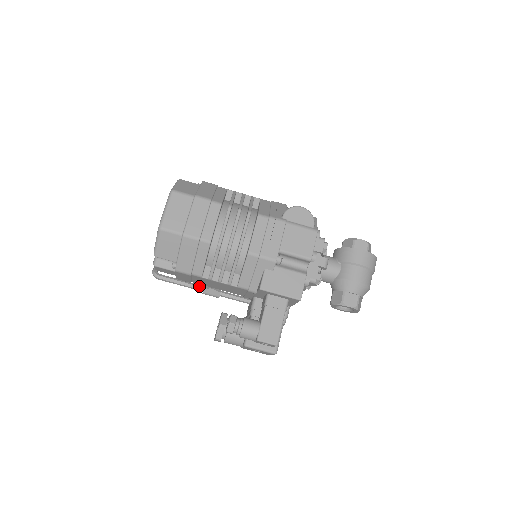
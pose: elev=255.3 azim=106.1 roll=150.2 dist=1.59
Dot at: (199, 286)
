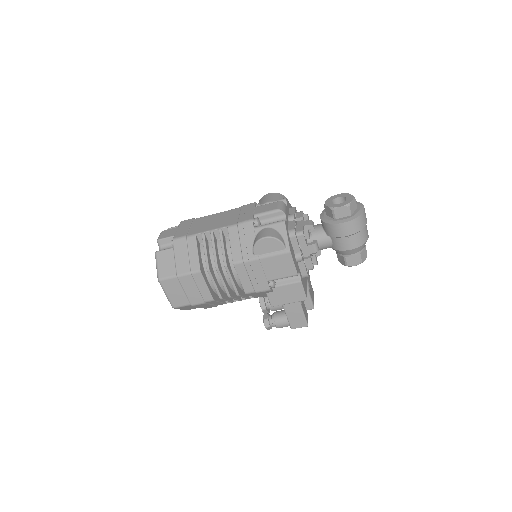
Dot at: occluded
